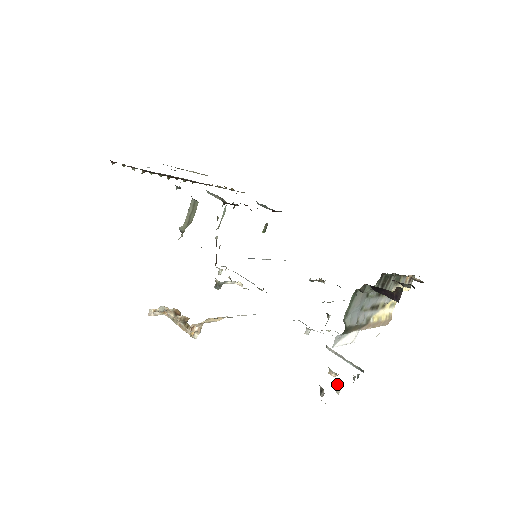
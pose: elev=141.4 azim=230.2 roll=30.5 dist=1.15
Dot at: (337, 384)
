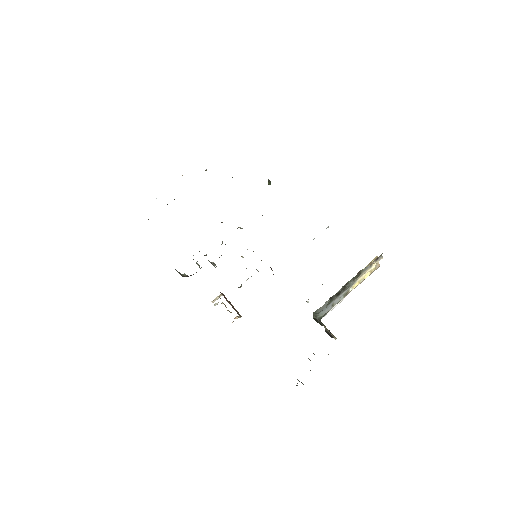
Dot at: (310, 370)
